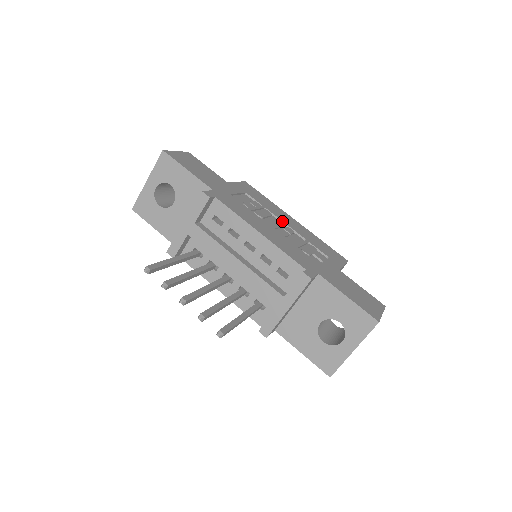
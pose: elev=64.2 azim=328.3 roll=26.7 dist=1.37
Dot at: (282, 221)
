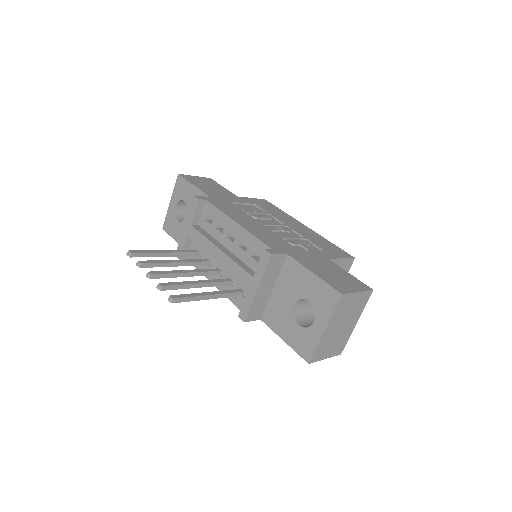
Dot at: (283, 223)
